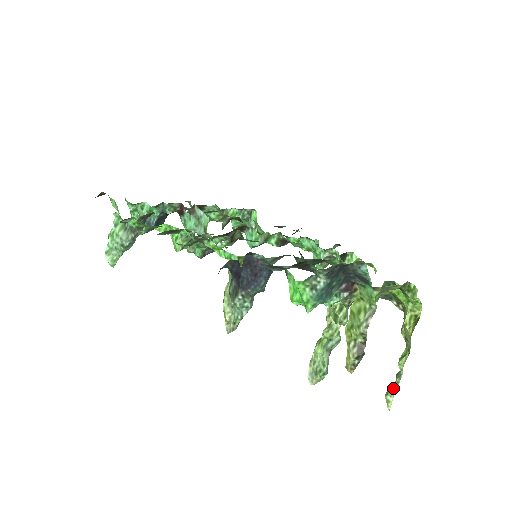
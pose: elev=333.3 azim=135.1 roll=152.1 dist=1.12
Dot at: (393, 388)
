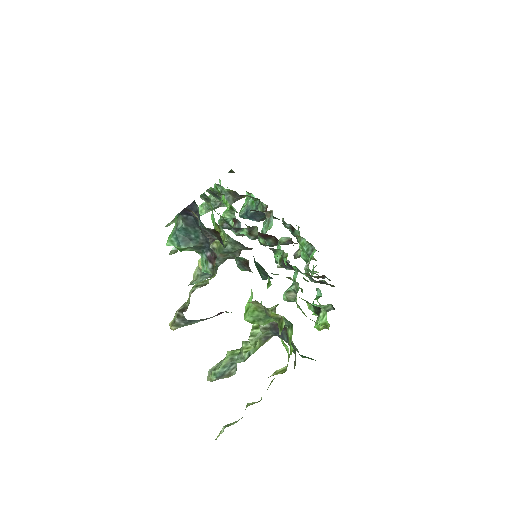
Dot at: (231, 423)
